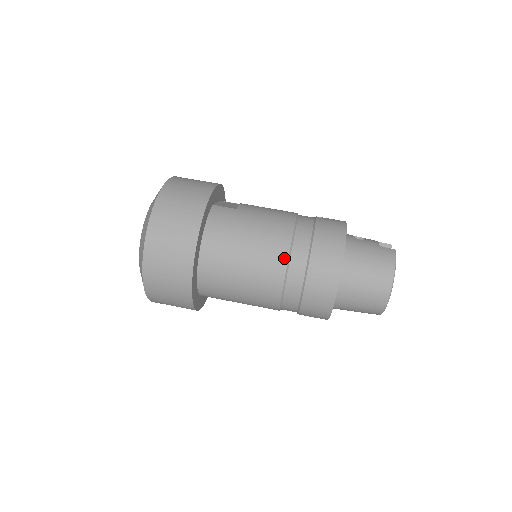
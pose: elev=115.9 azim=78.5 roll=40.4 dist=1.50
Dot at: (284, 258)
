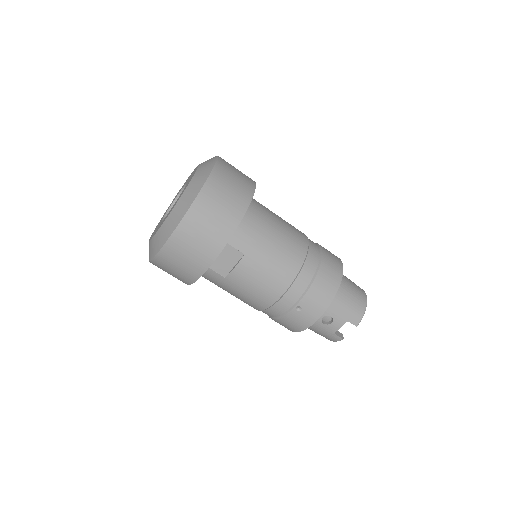
Dot at: occluded
